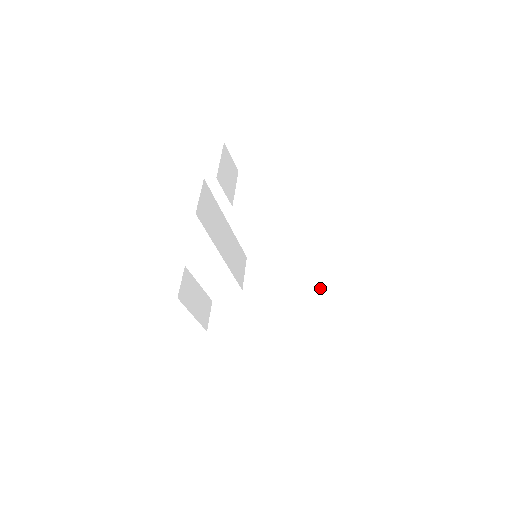
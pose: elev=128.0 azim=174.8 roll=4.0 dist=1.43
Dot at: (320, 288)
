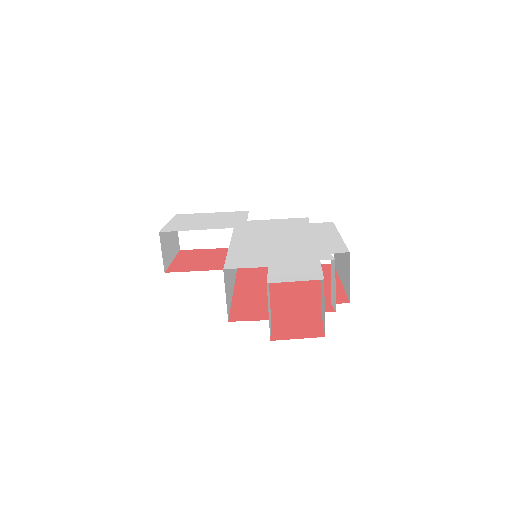
Dot at: occluded
